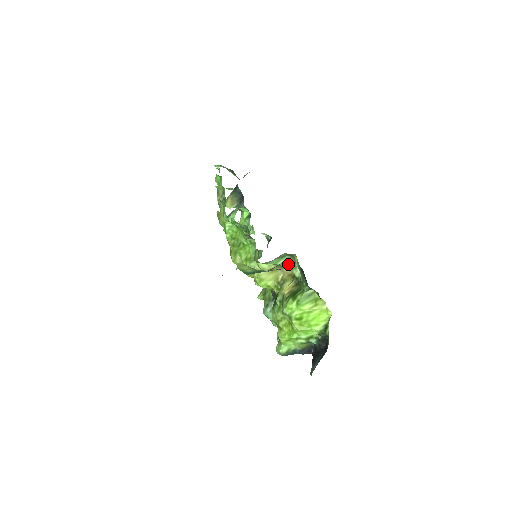
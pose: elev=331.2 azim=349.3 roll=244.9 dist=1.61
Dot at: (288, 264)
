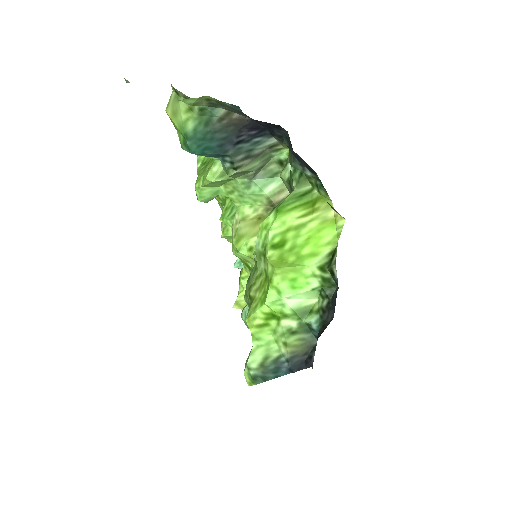
Dot at: occluded
